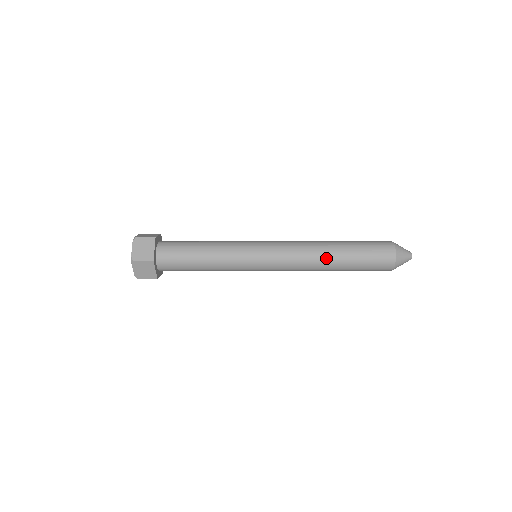
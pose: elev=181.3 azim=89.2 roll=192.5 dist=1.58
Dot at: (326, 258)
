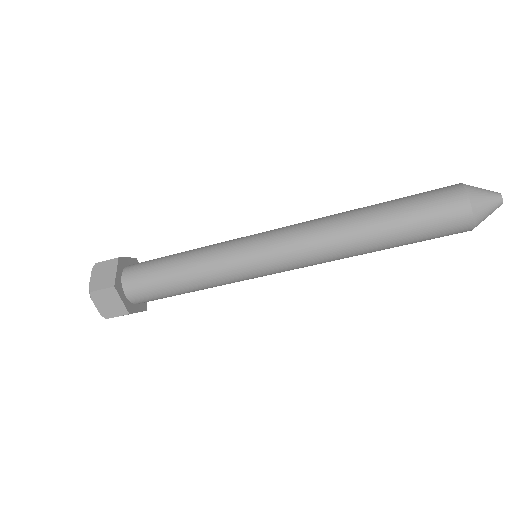
Dot at: (353, 230)
